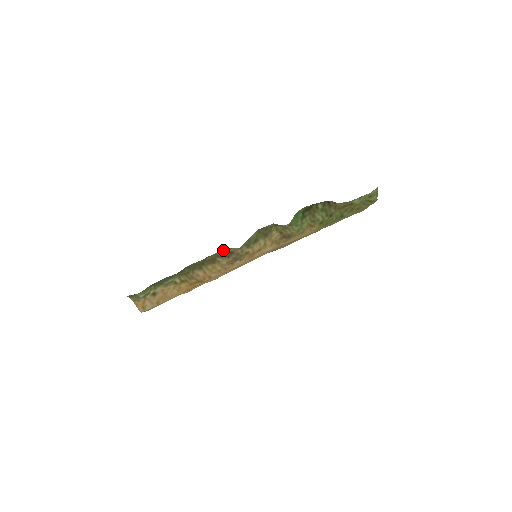
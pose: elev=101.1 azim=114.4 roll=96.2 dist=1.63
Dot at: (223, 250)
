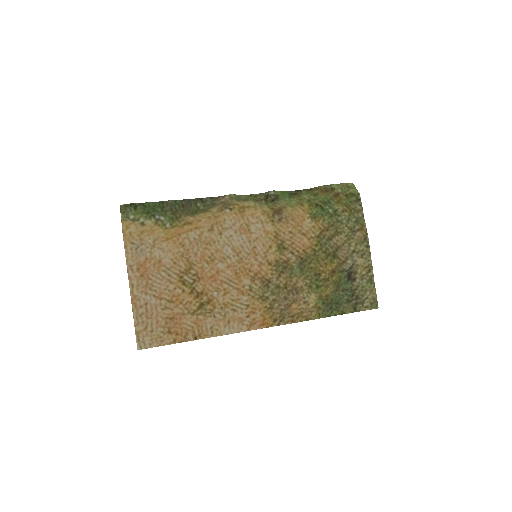
Dot at: (215, 200)
